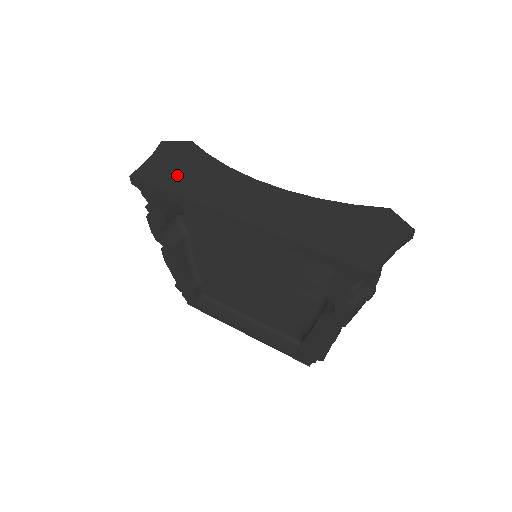
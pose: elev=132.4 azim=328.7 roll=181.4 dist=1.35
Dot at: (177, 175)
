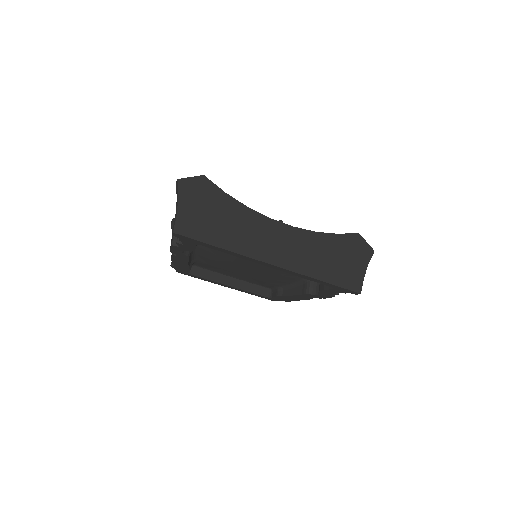
Dot at: (212, 224)
